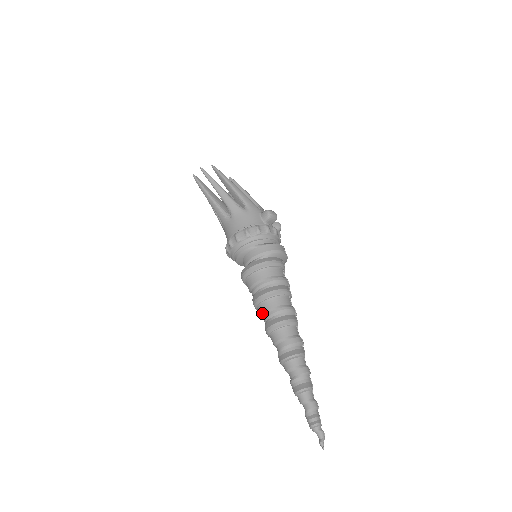
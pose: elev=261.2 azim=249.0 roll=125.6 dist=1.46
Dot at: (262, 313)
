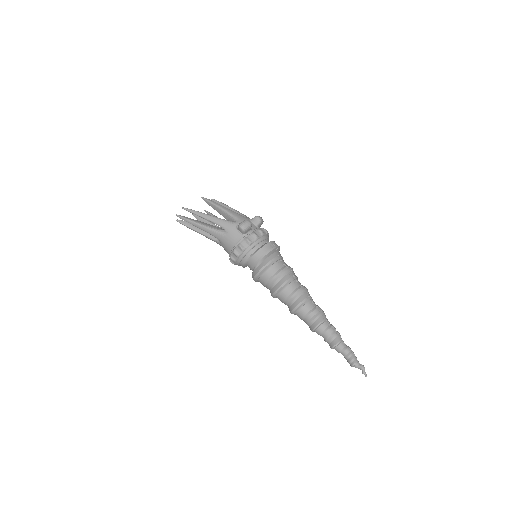
Dot at: (282, 302)
